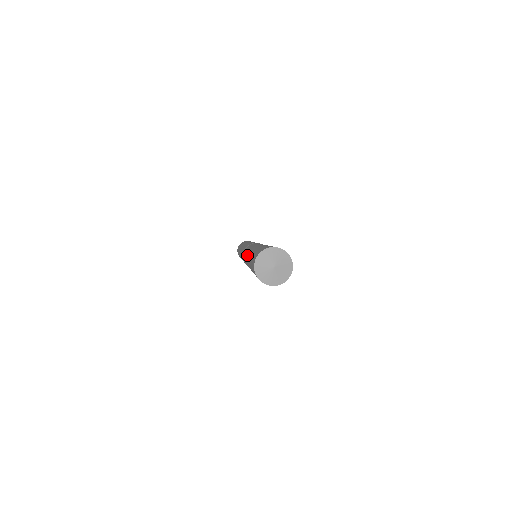
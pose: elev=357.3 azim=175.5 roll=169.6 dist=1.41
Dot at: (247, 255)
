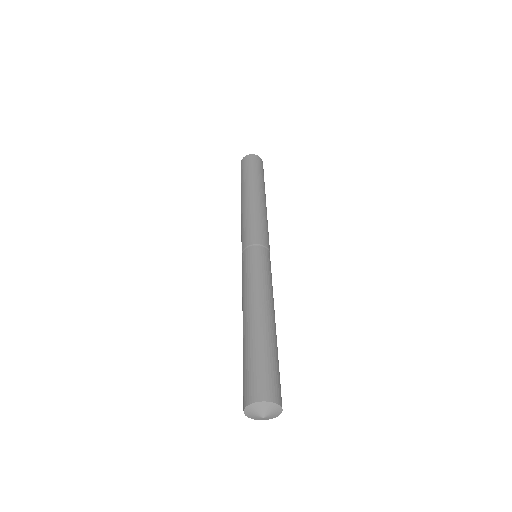
Dot at: (242, 310)
